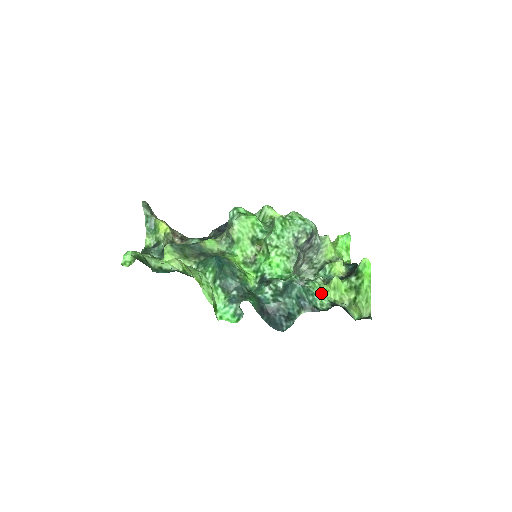
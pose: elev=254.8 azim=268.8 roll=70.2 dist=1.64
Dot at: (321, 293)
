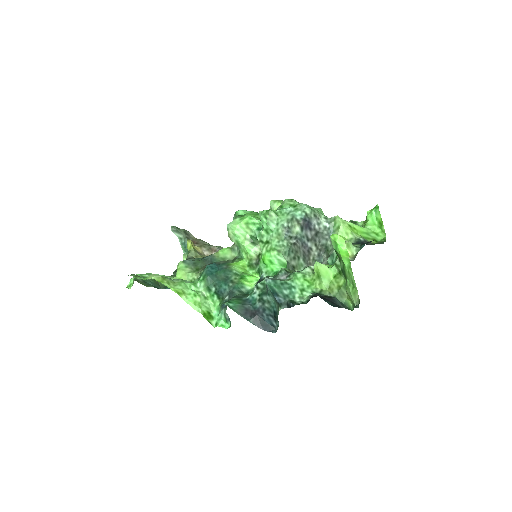
Dot at: (303, 284)
